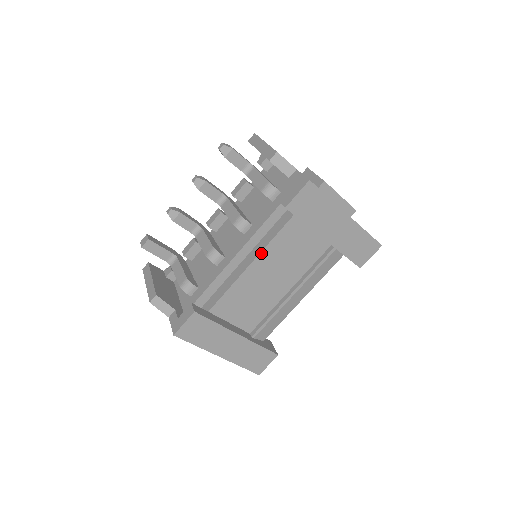
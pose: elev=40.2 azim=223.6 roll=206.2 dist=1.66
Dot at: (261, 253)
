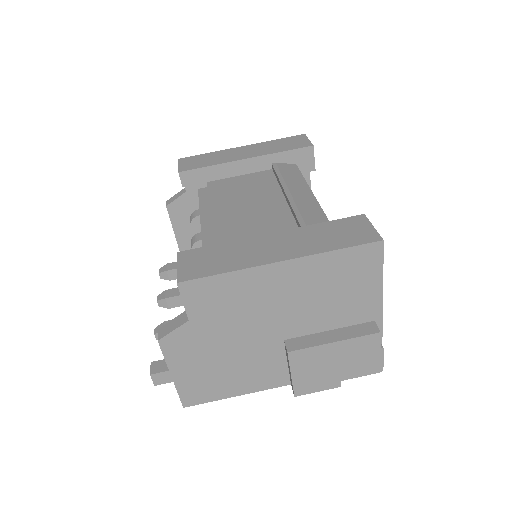
Dot at: (211, 208)
